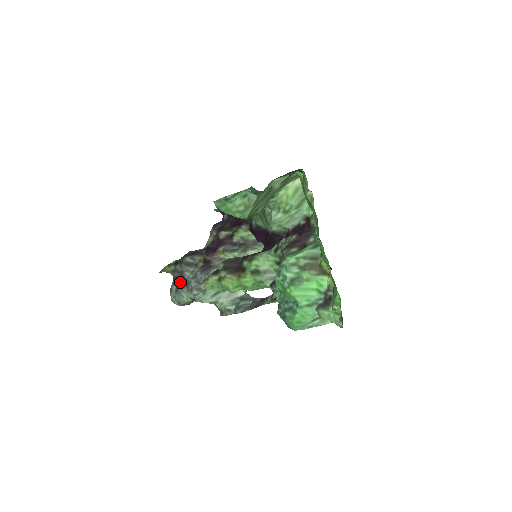
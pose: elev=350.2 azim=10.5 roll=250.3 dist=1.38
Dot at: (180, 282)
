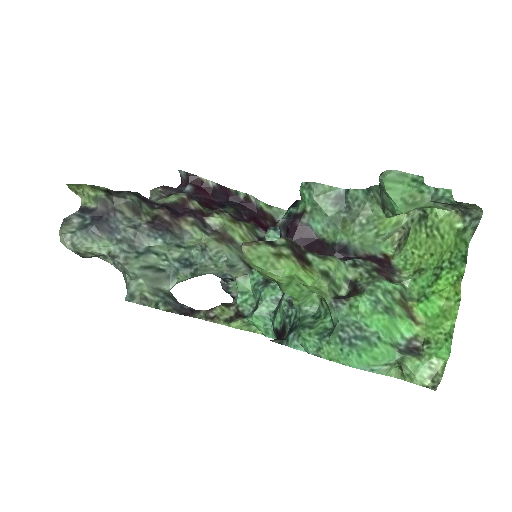
Dot at: (101, 219)
